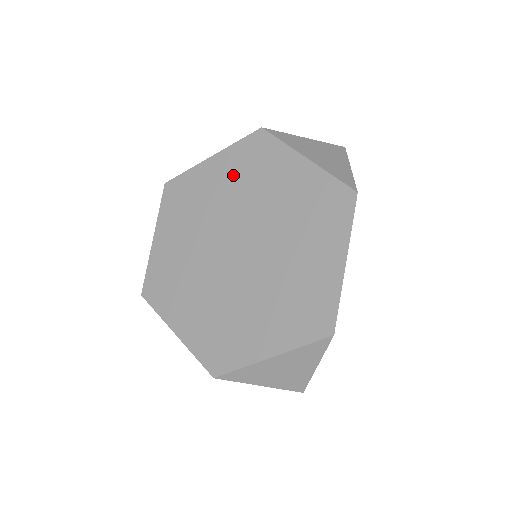
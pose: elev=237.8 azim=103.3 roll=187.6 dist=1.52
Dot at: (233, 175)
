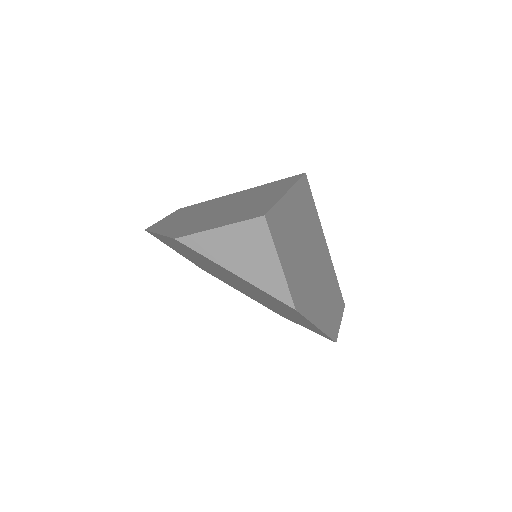
Dot at: occluded
